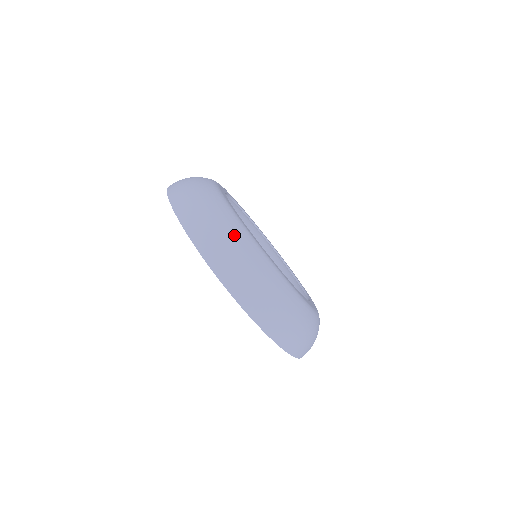
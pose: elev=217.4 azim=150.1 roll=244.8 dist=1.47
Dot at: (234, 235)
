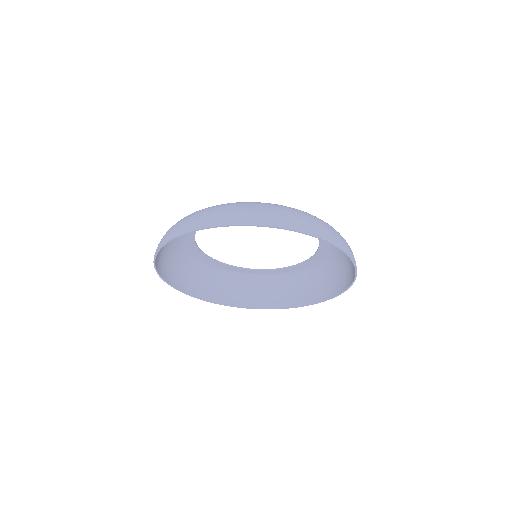
Dot at: occluded
